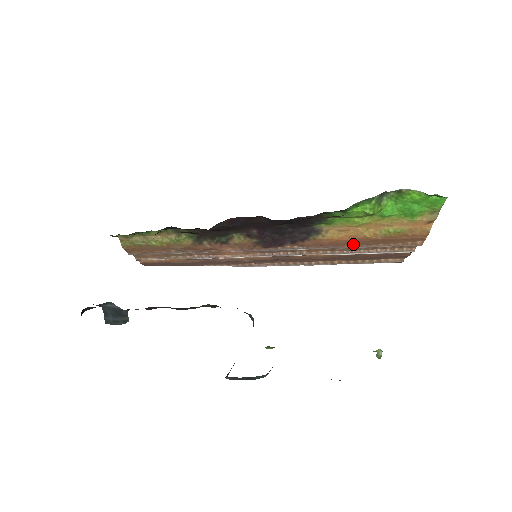
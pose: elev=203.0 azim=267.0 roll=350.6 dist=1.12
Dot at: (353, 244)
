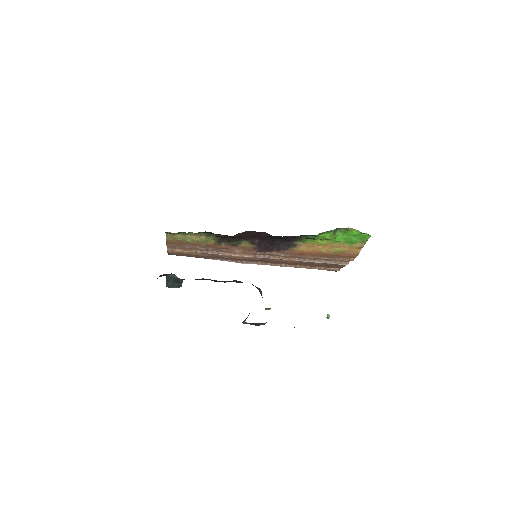
Dot at: (314, 256)
